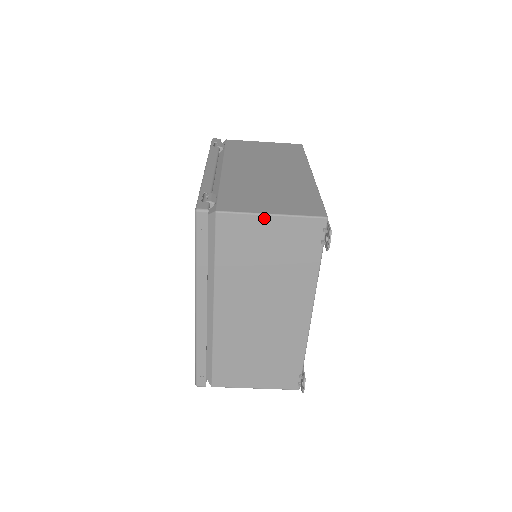
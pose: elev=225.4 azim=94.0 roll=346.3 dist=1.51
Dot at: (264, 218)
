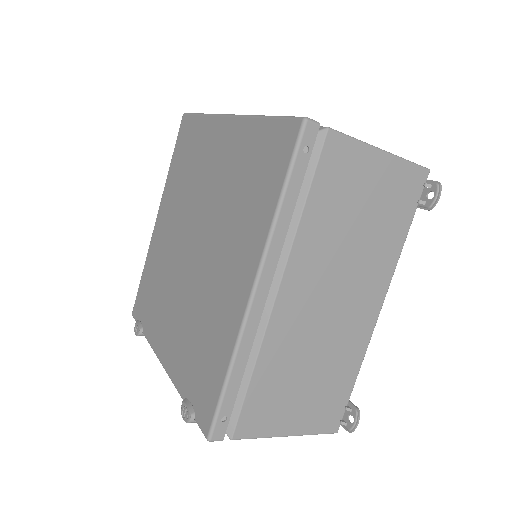
Dot at: (375, 153)
